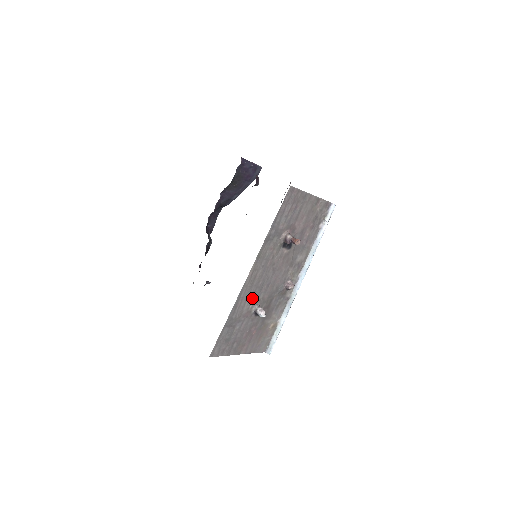
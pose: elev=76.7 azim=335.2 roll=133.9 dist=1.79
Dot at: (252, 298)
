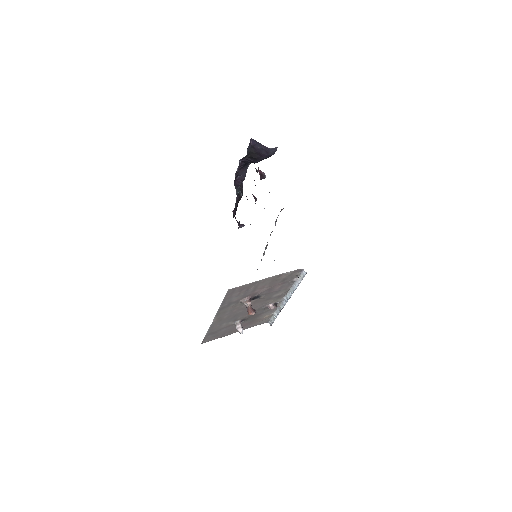
Dot at: (228, 322)
